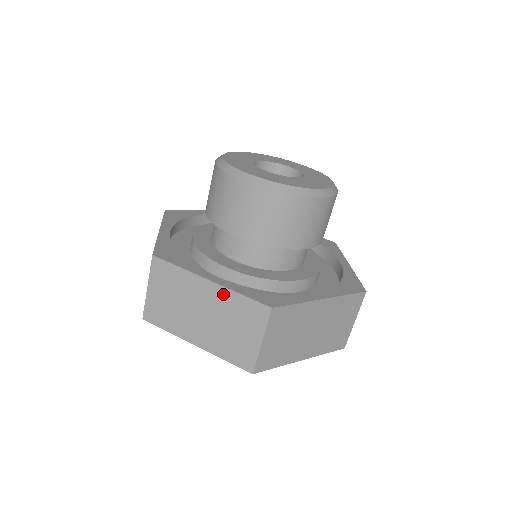
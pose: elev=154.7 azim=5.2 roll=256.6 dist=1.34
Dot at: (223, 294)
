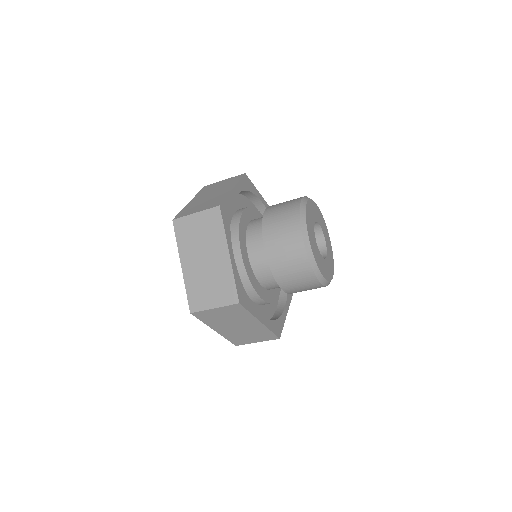
Dot at: (227, 268)
